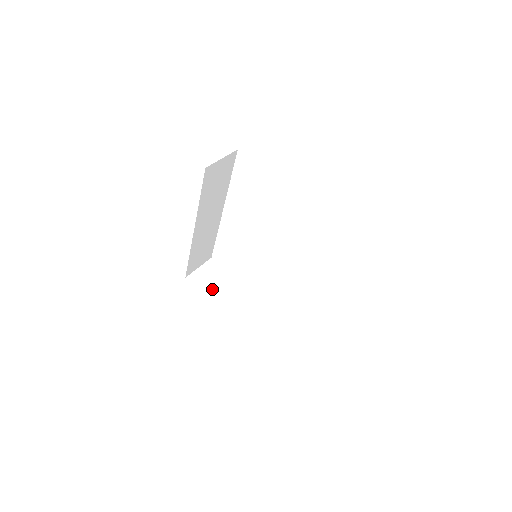
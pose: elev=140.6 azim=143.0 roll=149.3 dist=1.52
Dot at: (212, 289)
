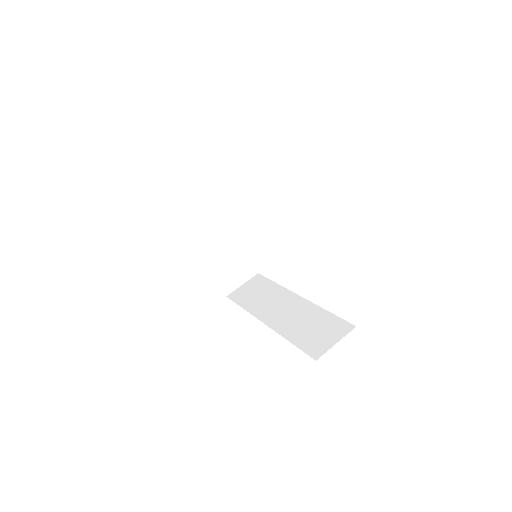
Dot at: (194, 217)
